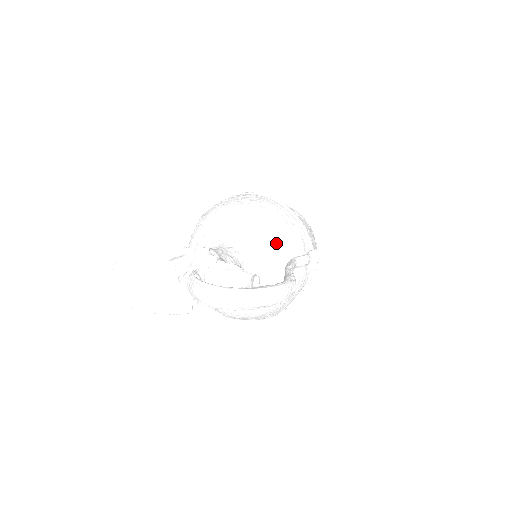
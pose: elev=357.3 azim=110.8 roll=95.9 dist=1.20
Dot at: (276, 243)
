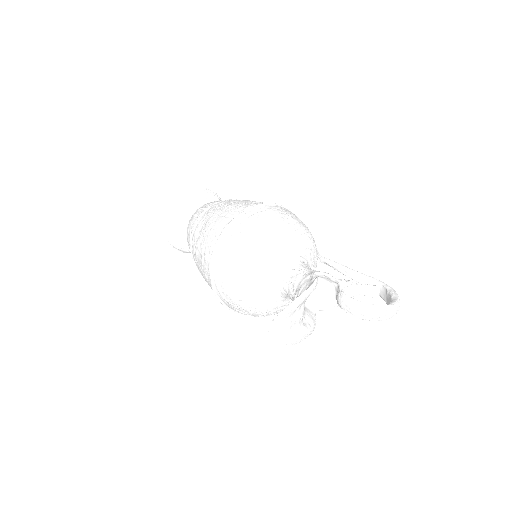
Dot at: (315, 248)
